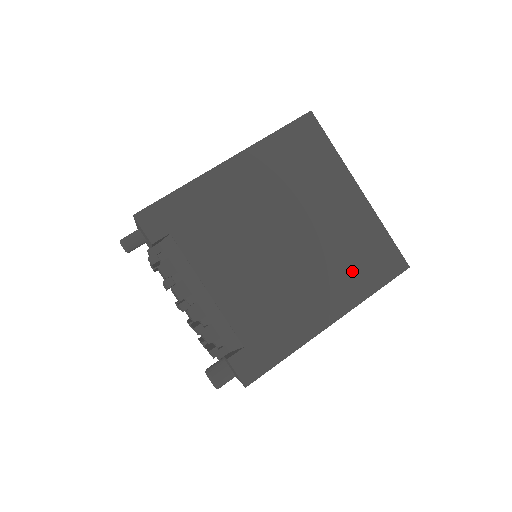
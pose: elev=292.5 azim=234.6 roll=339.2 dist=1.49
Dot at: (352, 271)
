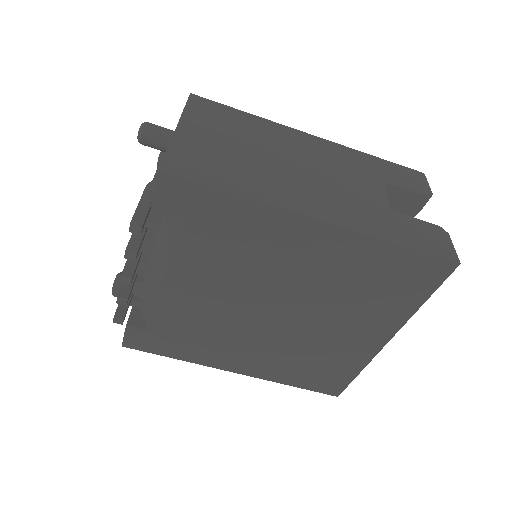
Dot at: (296, 367)
